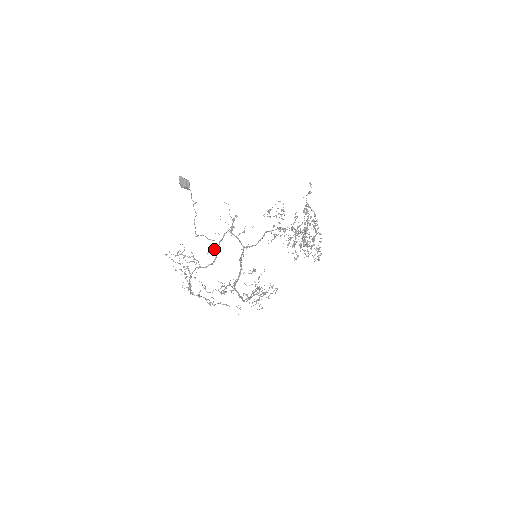
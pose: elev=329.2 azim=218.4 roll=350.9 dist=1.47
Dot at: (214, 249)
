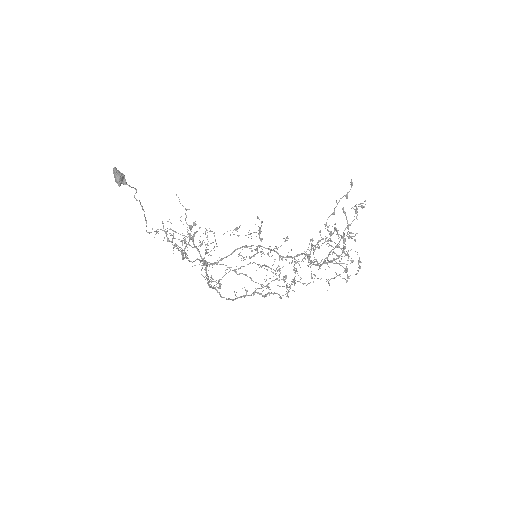
Dot at: (180, 247)
